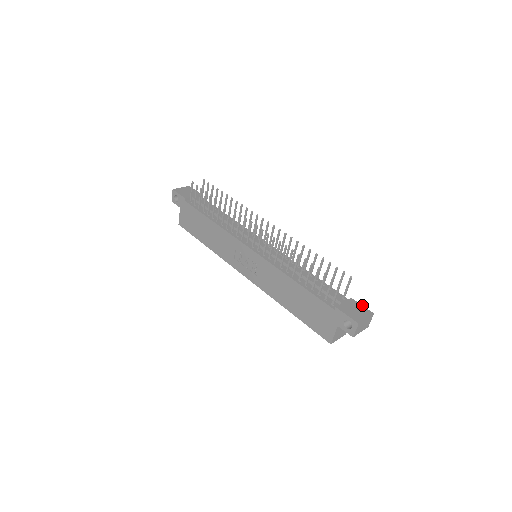
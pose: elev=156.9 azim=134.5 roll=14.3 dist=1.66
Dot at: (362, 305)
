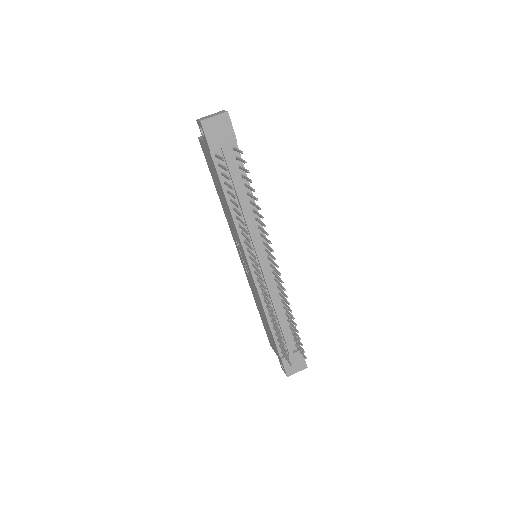
Dot at: occluded
